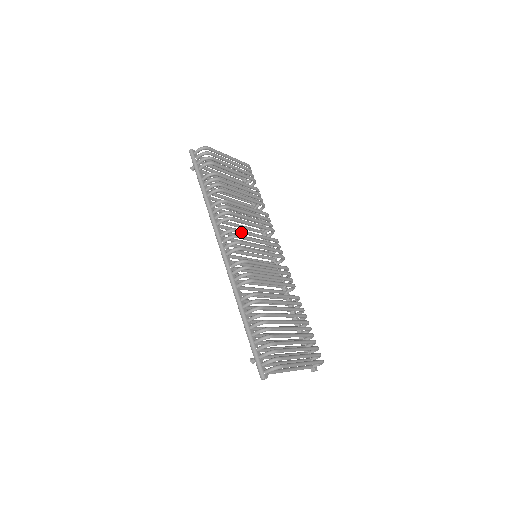
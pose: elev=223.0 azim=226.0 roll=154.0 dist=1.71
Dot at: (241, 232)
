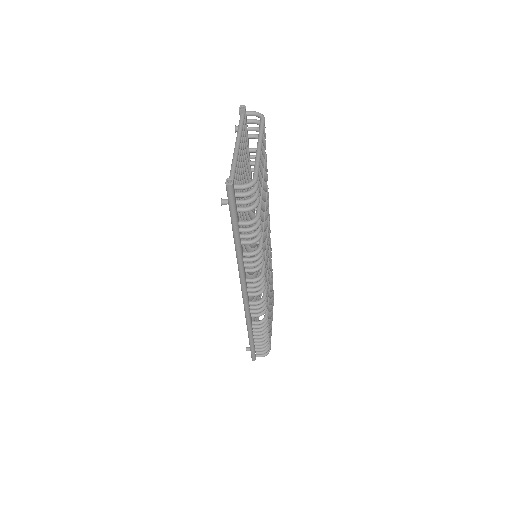
Dot at: (264, 268)
